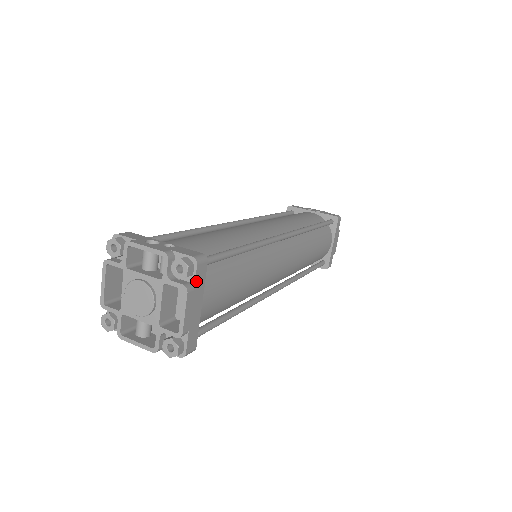
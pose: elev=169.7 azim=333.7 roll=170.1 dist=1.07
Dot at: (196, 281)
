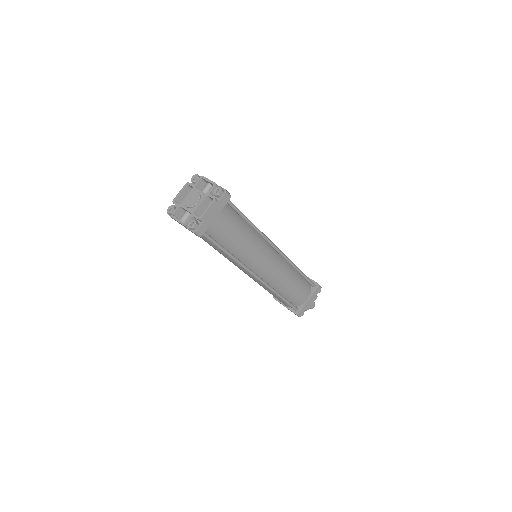
Dot at: (221, 201)
